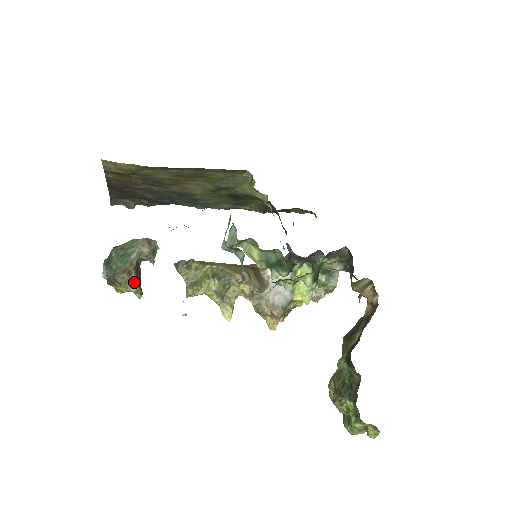
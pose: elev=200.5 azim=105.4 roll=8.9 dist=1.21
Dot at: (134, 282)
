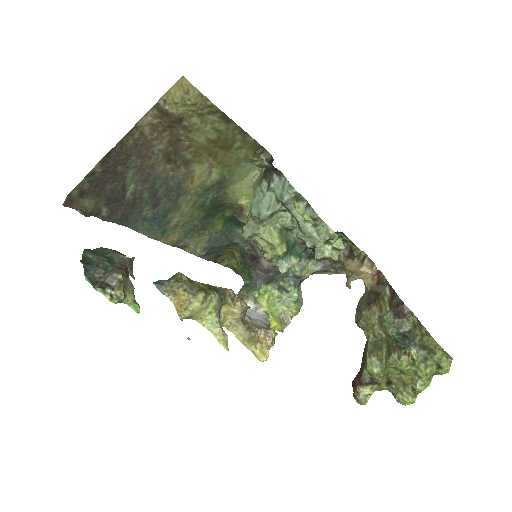
Dot at: (130, 288)
